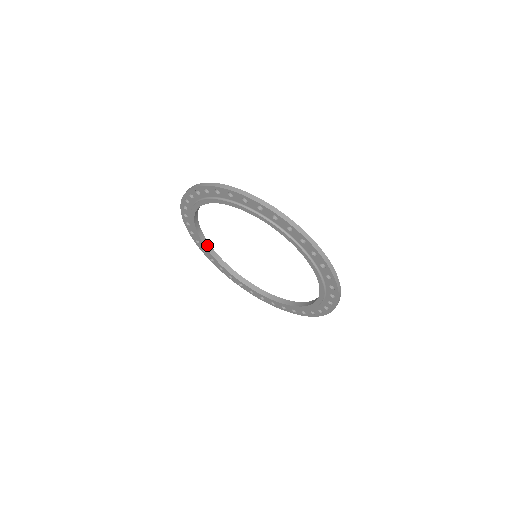
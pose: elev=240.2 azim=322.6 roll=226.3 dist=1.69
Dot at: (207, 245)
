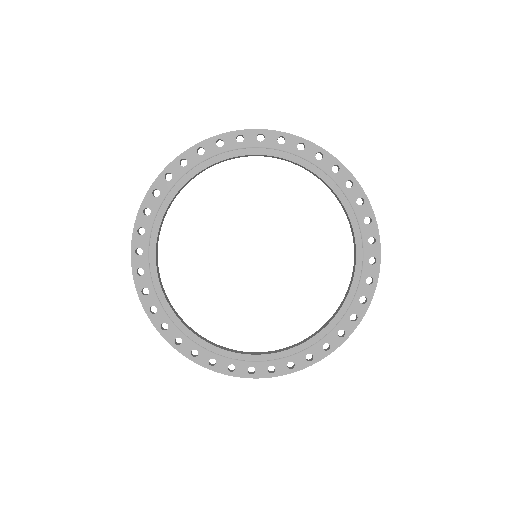
Dot at: (223, 349)
